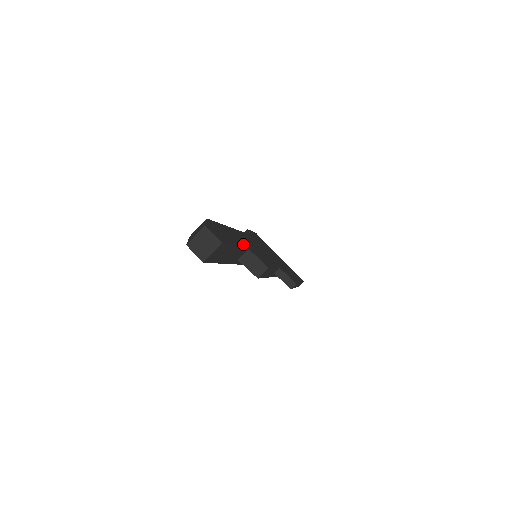
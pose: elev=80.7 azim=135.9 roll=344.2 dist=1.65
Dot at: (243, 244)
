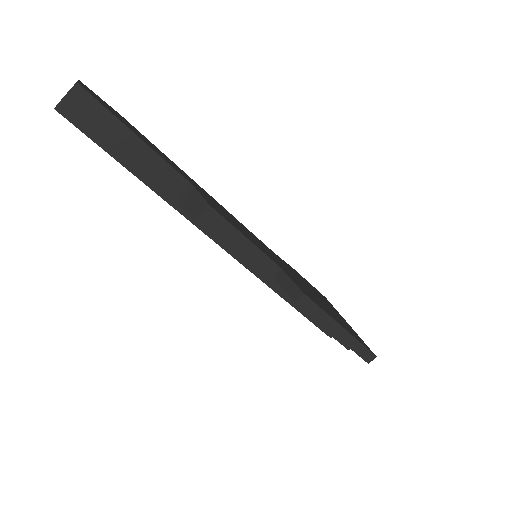
Dot at: (186, 178)
